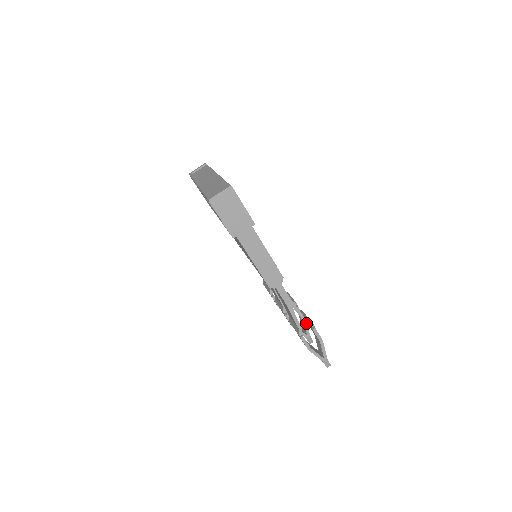
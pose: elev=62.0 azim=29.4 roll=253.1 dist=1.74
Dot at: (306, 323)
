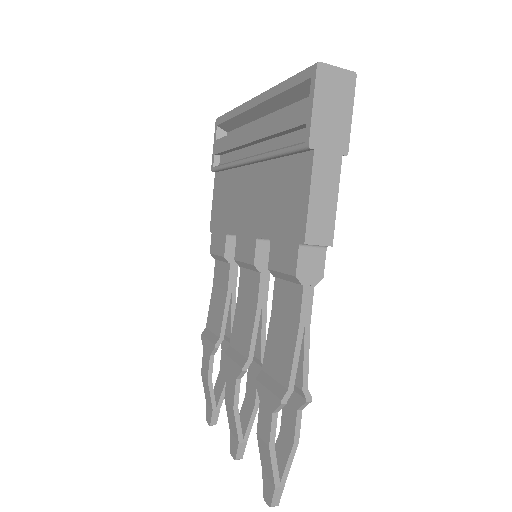
Dot at: (304, 386)
